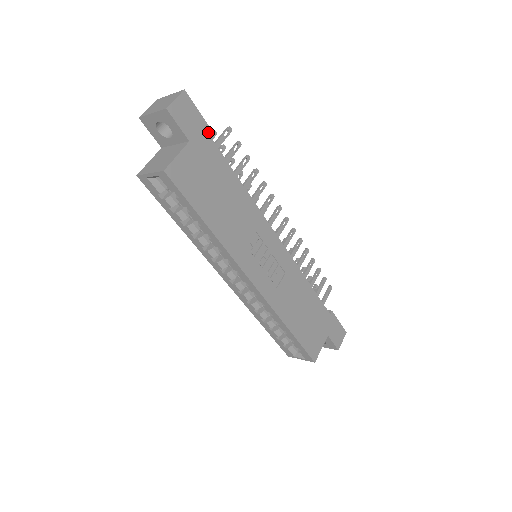
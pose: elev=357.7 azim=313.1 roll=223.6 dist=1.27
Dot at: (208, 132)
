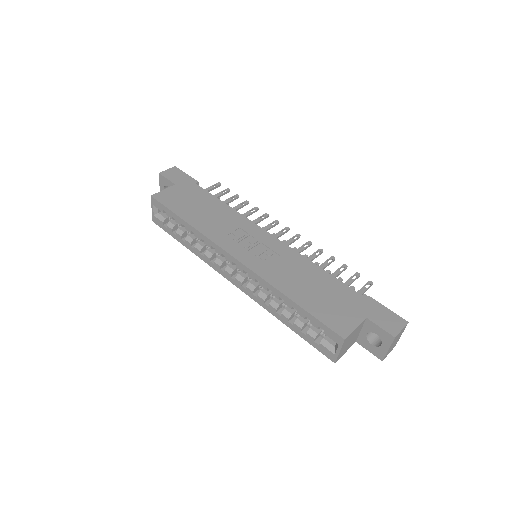
Dot at: (192, 181)
